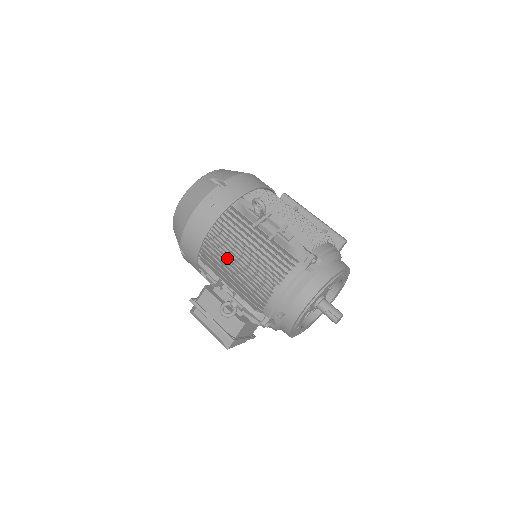
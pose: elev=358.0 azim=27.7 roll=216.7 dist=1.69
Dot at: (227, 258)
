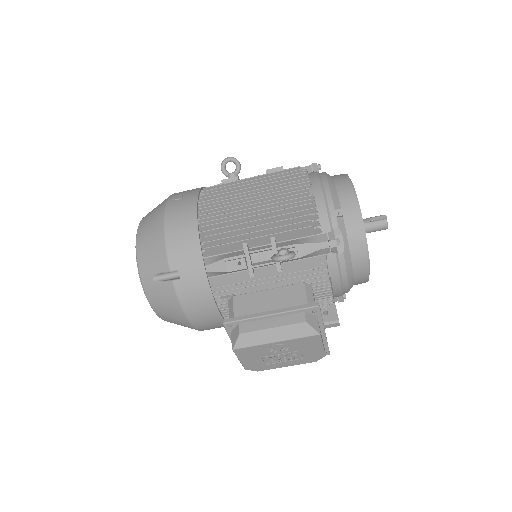
Dot at: (238, 215)
